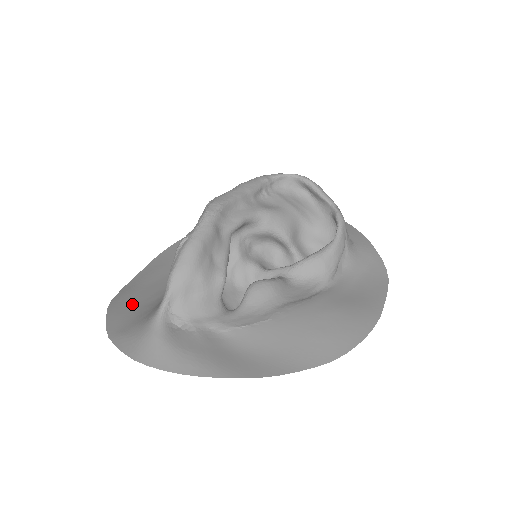
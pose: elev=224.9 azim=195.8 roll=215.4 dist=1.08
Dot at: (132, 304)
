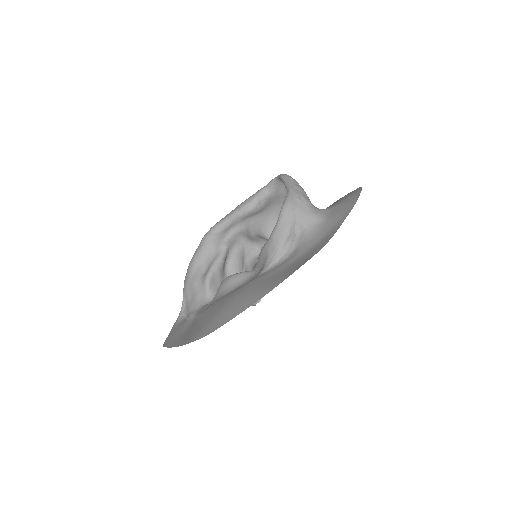
Dot at: occluded
